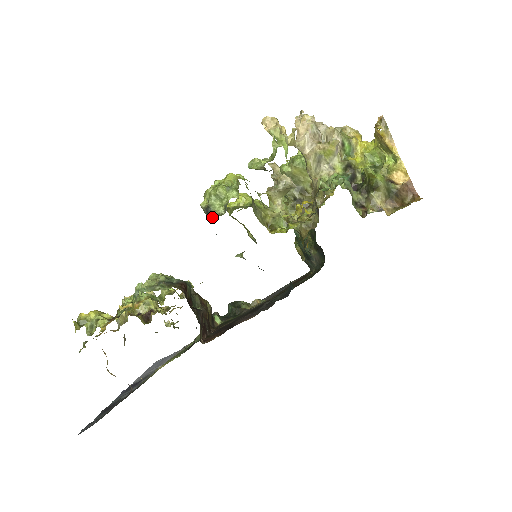
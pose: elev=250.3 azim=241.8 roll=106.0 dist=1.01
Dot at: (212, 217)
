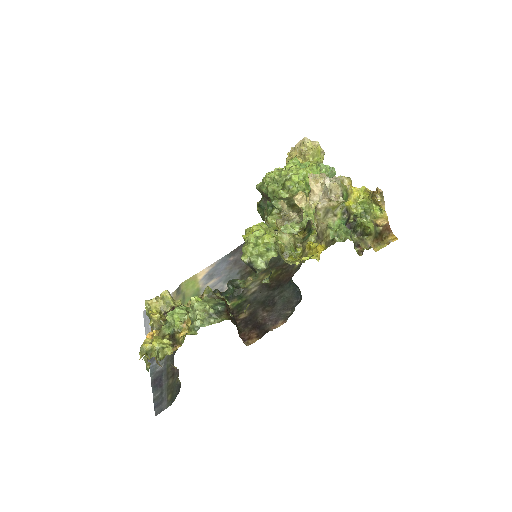
Dot at: (254, 269)
